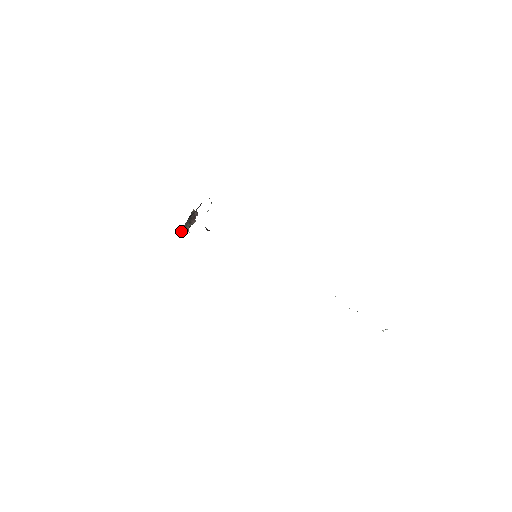
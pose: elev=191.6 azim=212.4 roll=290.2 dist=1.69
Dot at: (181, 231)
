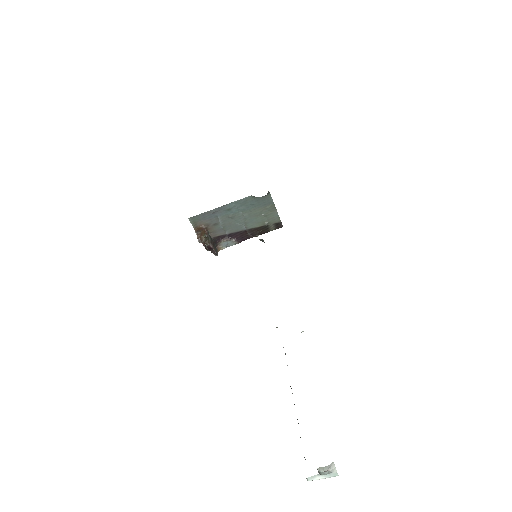
Dot at: (199, 234)
